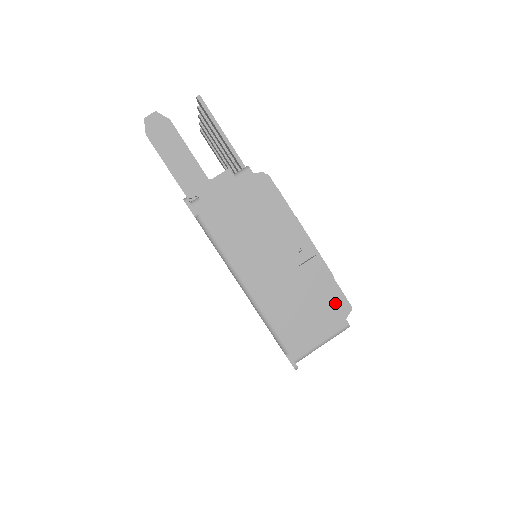
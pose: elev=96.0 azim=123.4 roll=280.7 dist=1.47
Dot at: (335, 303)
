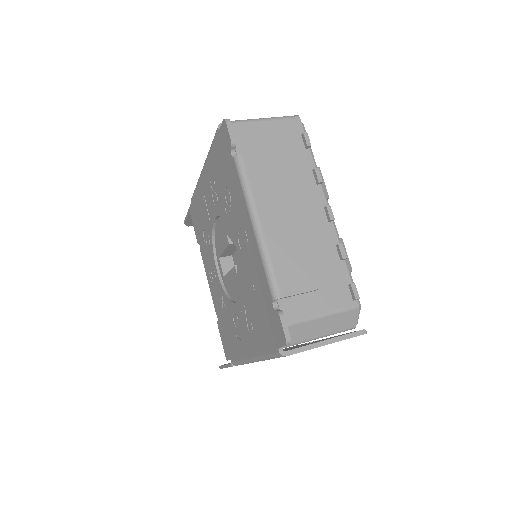
Dot at: occluded
